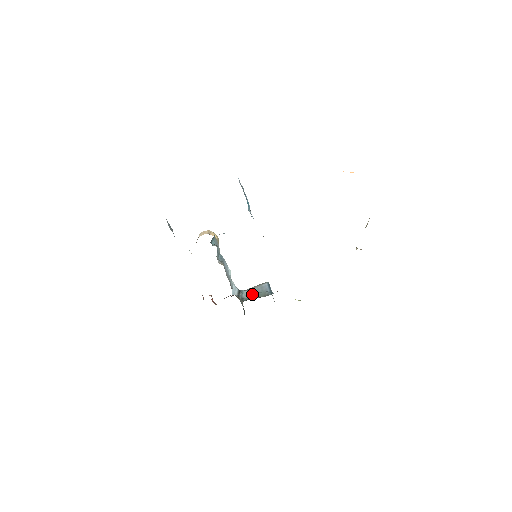
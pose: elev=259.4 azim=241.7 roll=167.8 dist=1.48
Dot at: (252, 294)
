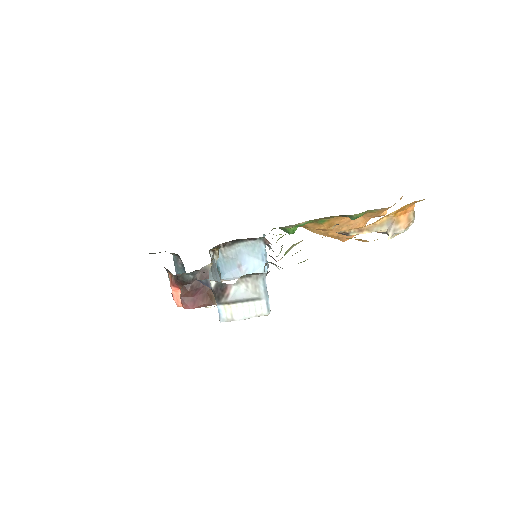
Dot at: occluded
